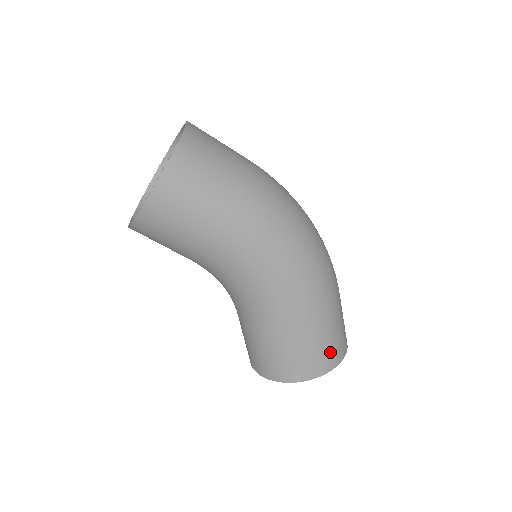
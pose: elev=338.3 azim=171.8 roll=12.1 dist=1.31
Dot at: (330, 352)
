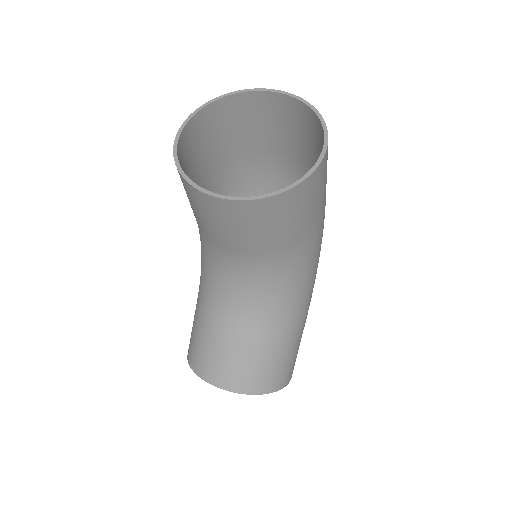
Dot at: occluded
